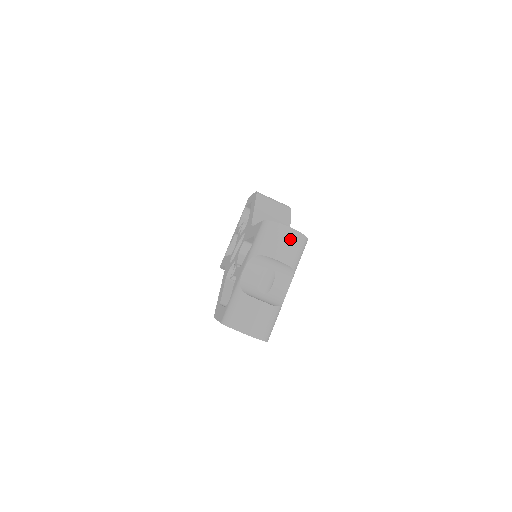
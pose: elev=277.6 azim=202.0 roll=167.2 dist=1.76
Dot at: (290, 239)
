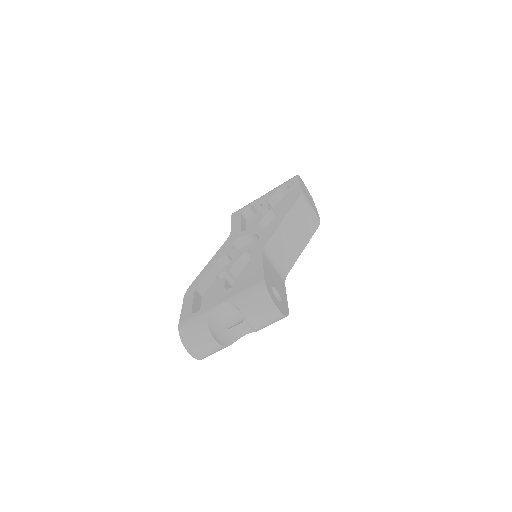
Dot at: (271, 315)
